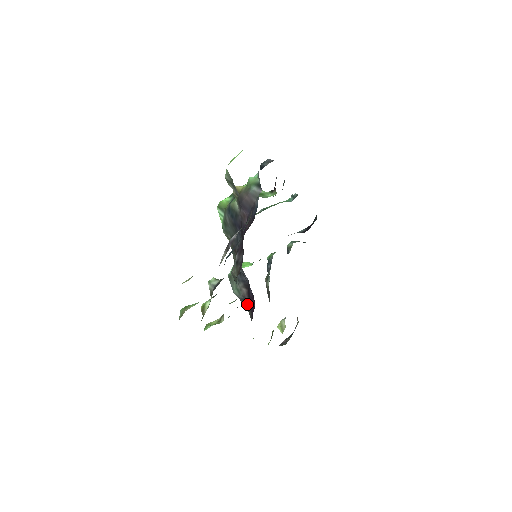
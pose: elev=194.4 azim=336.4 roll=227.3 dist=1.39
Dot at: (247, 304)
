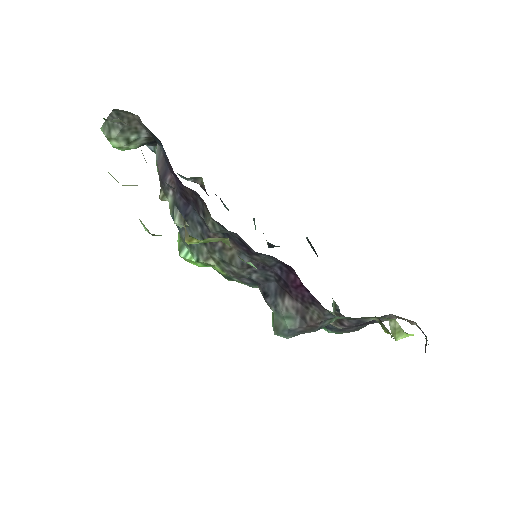
Dot at: (308, 313)
